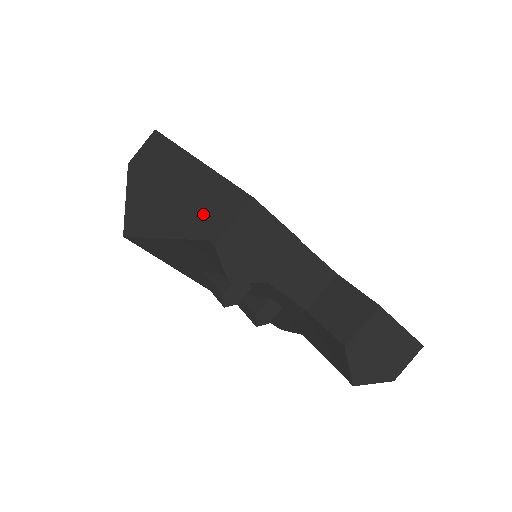
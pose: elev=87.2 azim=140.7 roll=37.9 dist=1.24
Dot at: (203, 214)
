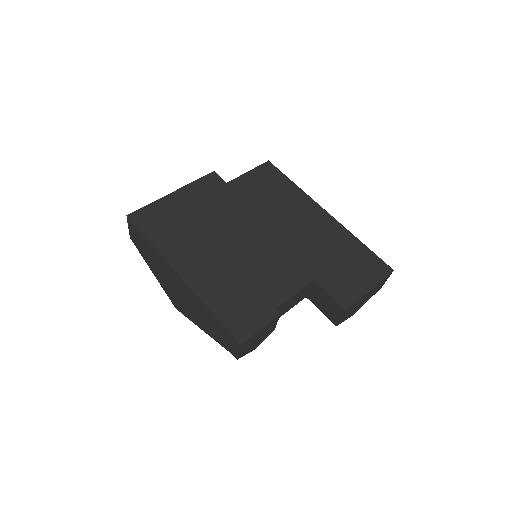
Dot at: (217, 333)
